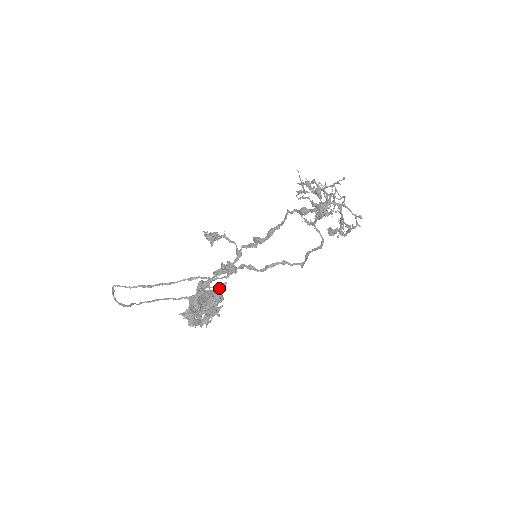
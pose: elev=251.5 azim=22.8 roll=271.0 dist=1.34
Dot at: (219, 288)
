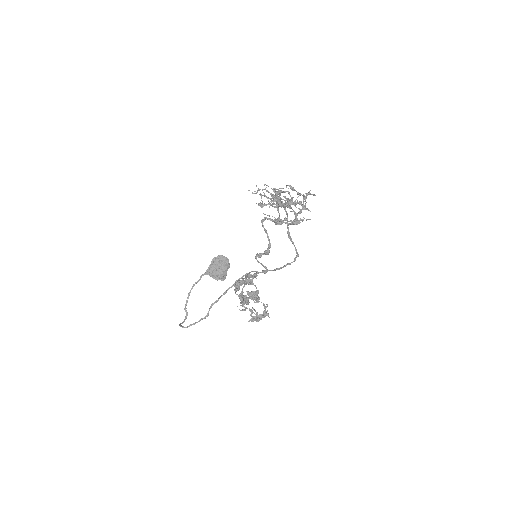
Dot at: (258, 297)
